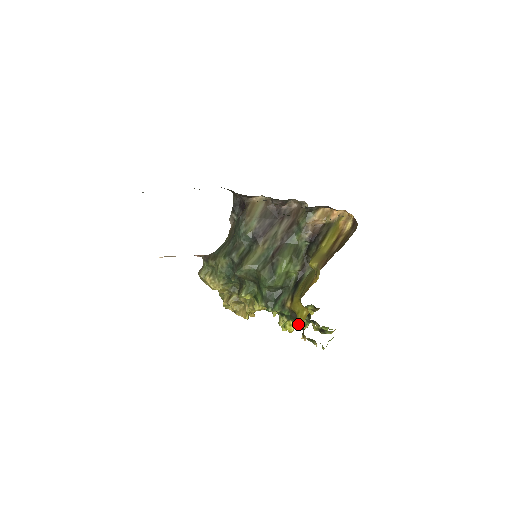
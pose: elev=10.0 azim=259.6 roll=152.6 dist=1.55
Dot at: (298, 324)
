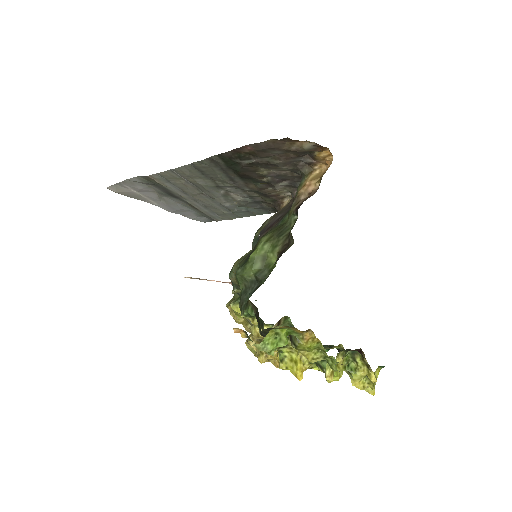
Dot at: (259, 326)
